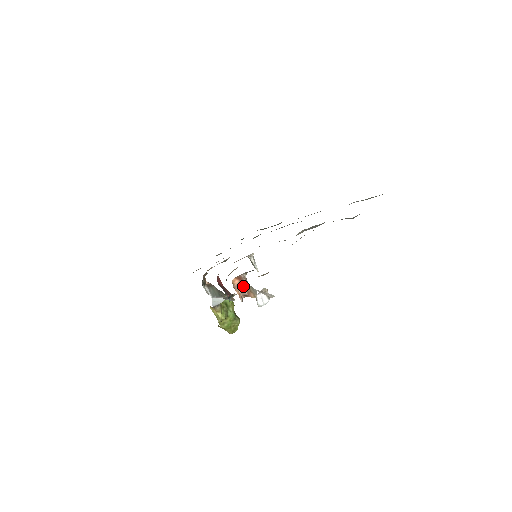
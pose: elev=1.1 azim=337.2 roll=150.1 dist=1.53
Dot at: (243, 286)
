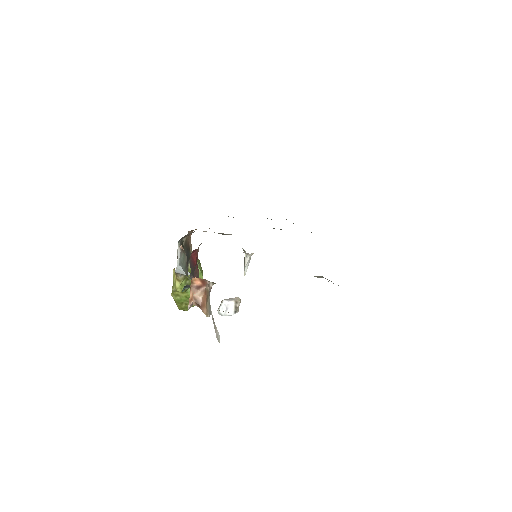
Dot at: (203, 292)
